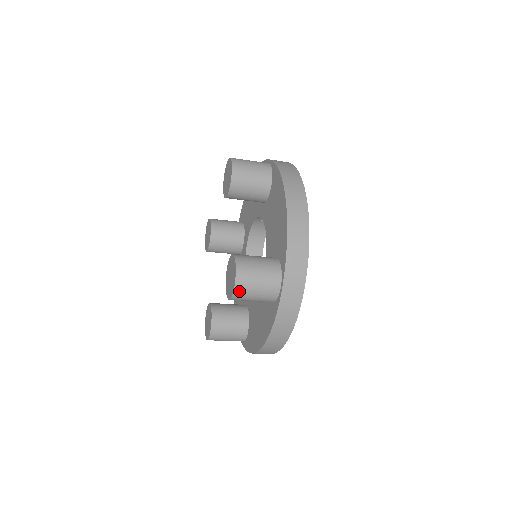
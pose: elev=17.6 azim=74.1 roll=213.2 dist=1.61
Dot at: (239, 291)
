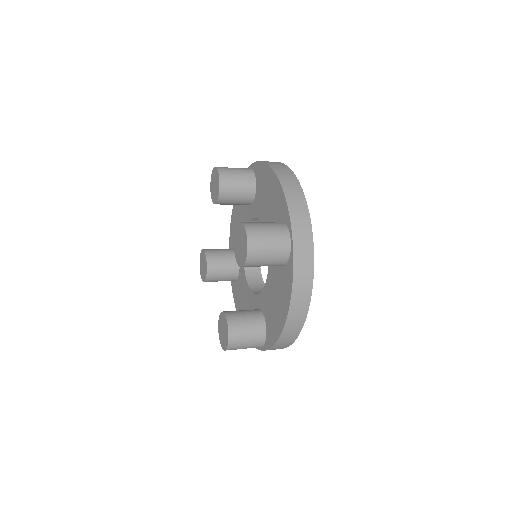
Dot at: occluded
